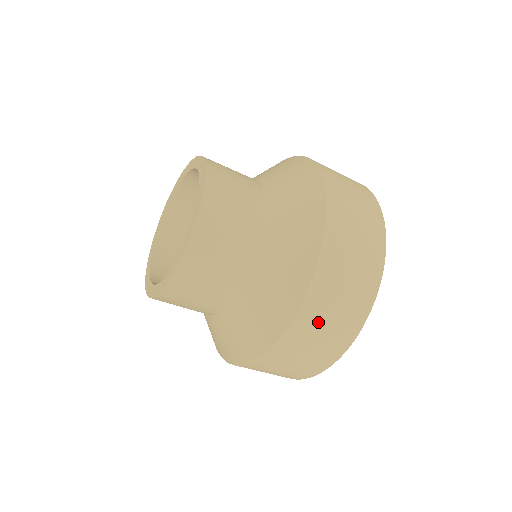
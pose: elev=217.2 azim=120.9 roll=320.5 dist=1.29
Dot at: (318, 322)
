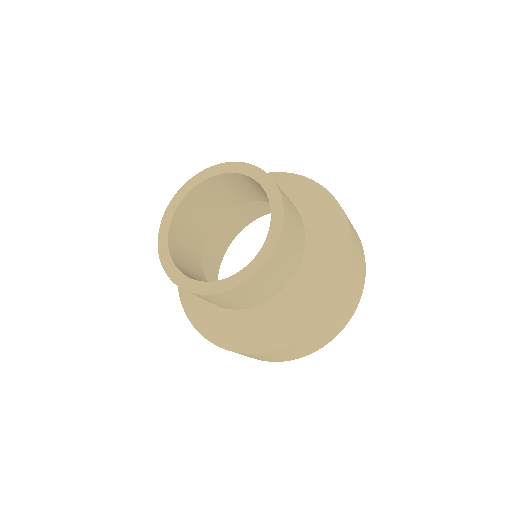
Dot at: occluded
